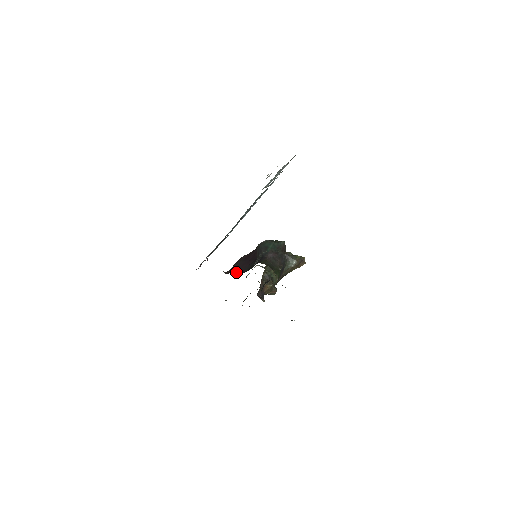
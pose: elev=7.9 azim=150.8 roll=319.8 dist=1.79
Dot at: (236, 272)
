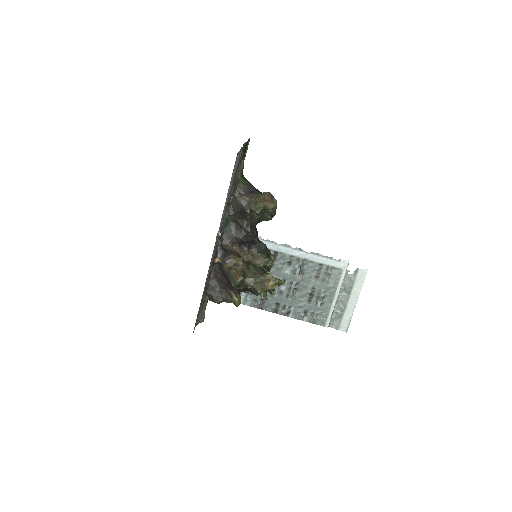
Dot at: occluded
